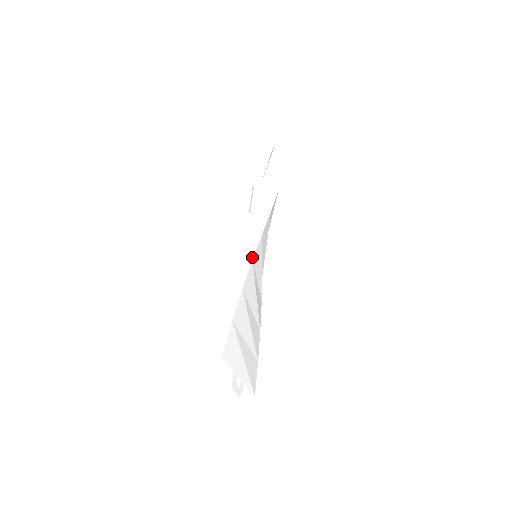
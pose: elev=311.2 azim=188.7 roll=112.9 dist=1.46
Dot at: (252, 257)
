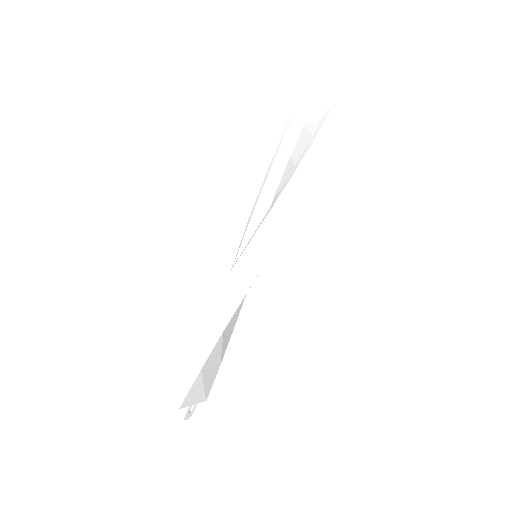
Dot at: (247, 290)
